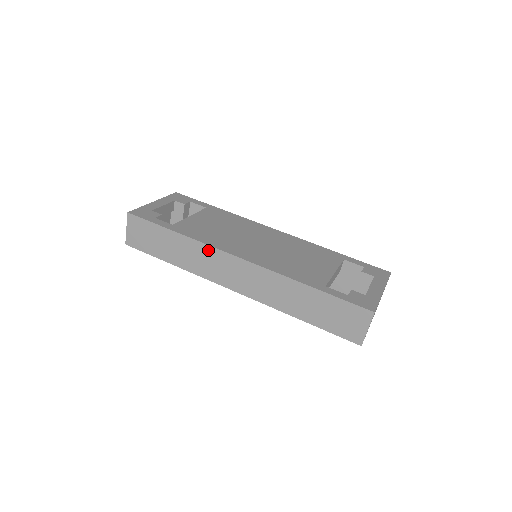
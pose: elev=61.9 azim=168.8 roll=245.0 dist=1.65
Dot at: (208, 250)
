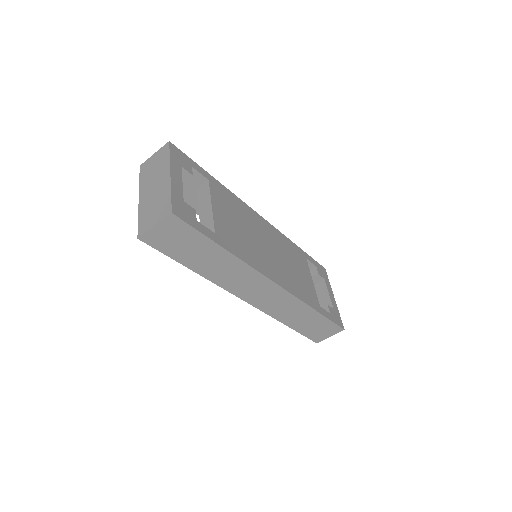
Dot at: (249, 271)
